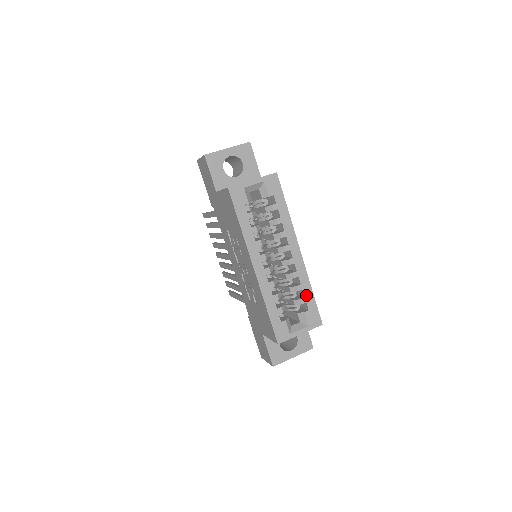
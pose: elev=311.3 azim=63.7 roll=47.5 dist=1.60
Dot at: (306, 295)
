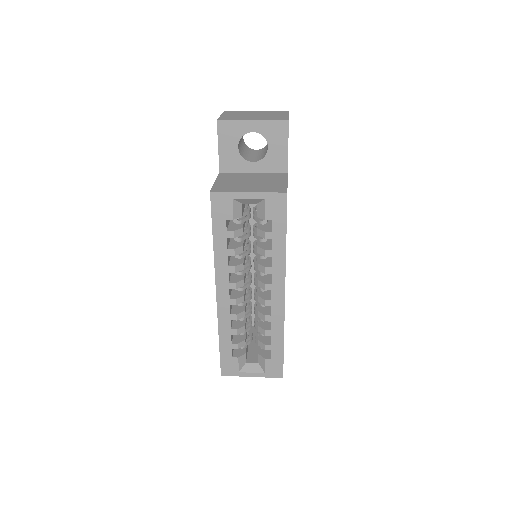
Dot at: (274, 343)
